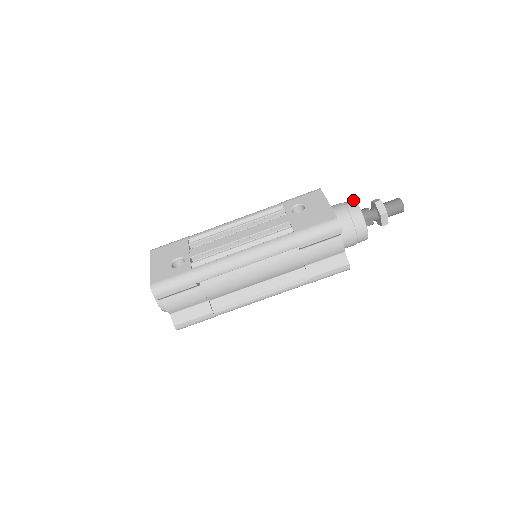
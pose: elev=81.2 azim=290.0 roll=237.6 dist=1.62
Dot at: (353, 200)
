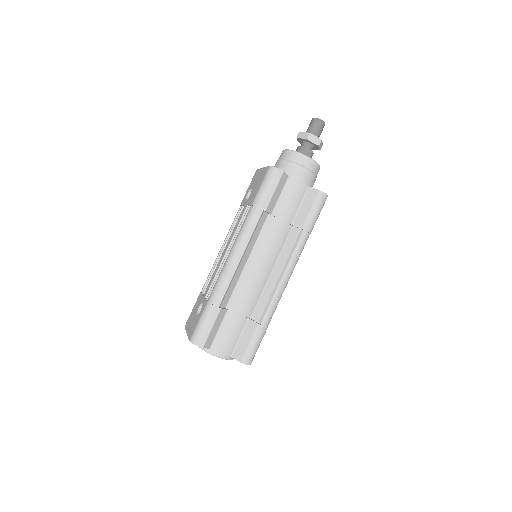
Dot at: occluded
